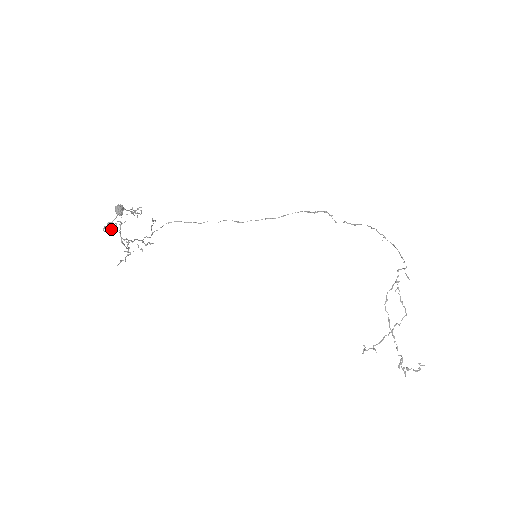
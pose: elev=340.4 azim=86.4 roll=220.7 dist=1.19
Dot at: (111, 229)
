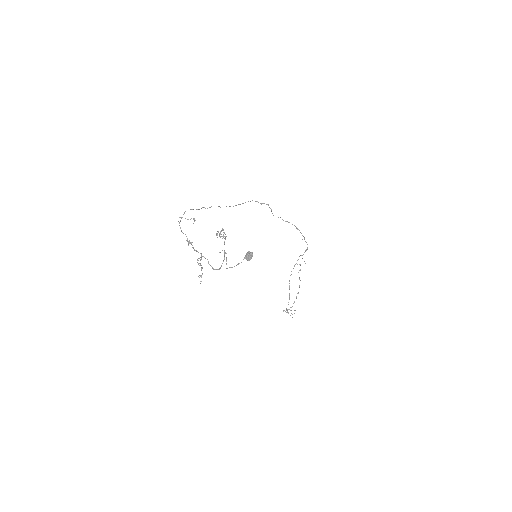
Dot at: (226, 264)
